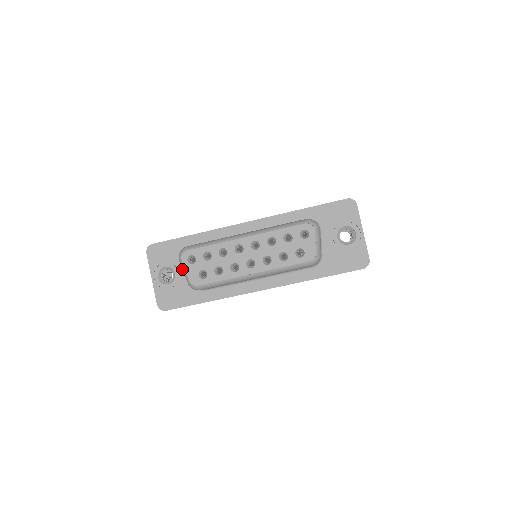
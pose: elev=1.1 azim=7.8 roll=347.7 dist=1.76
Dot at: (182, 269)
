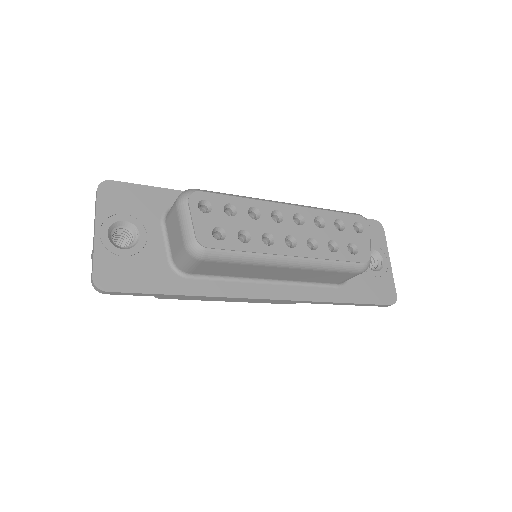
Dot at: (181, 217)
